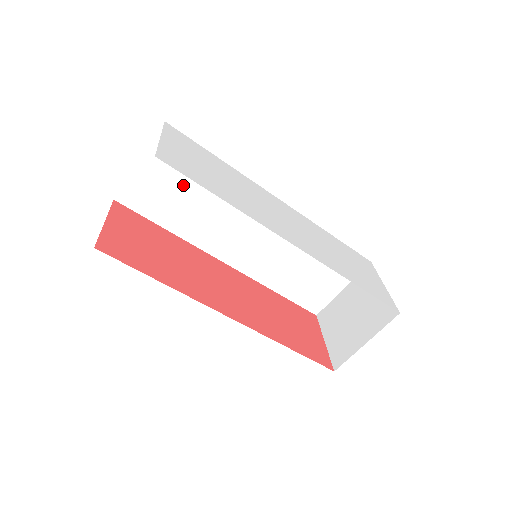
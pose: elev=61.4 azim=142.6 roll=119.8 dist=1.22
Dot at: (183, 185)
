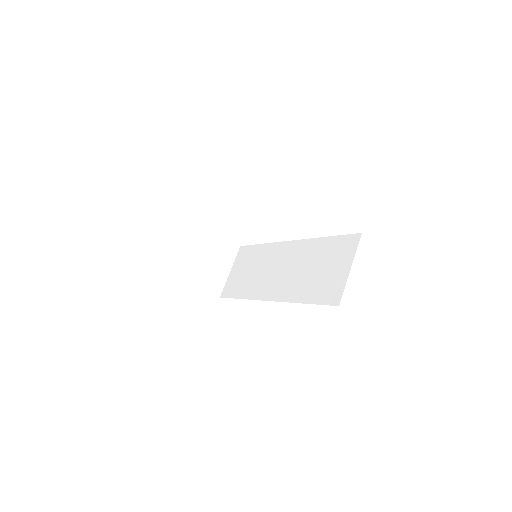
Dot at: (247, 269)
